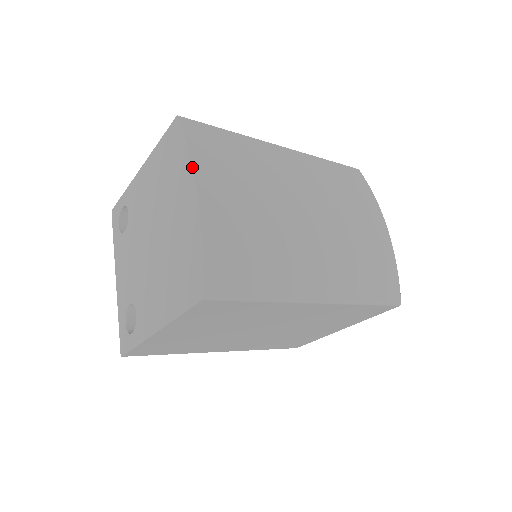
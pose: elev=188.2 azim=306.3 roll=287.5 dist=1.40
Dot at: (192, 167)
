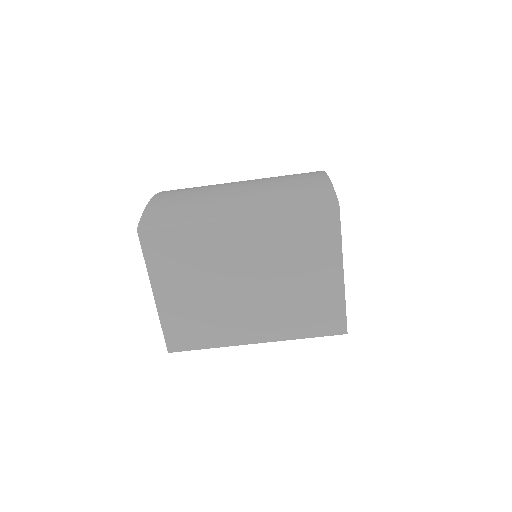
Dot at: (155, 195)
